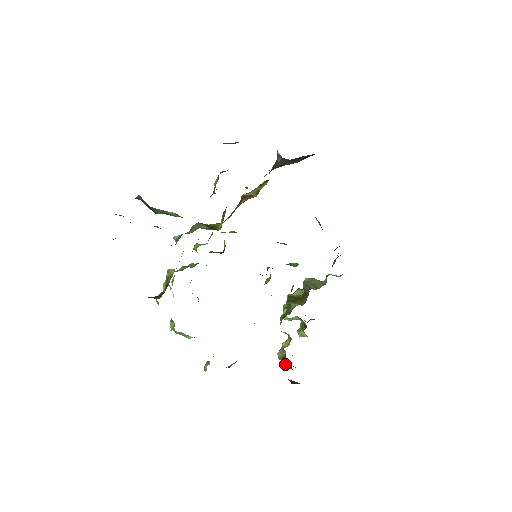
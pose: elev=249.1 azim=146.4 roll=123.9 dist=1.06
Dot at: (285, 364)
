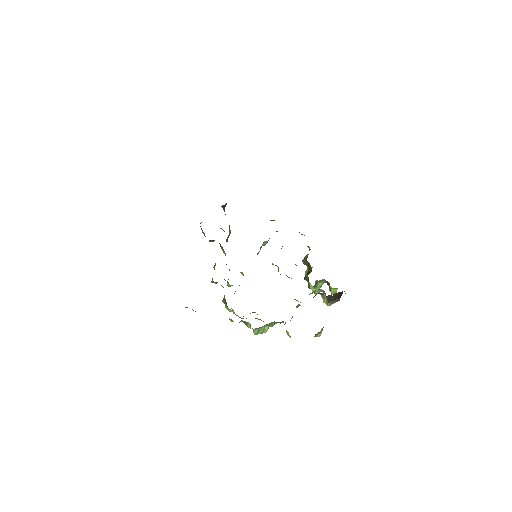
Dot at: (330, 300)
